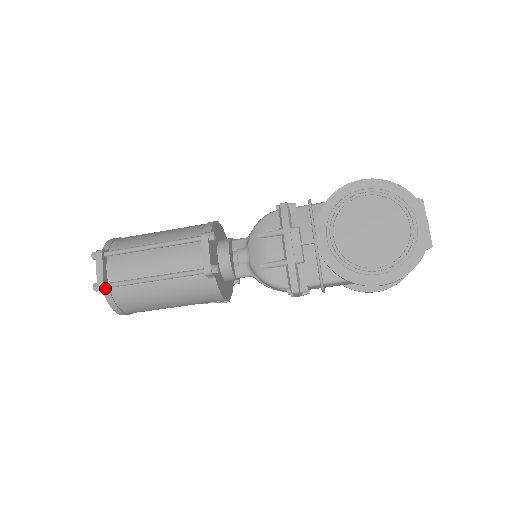
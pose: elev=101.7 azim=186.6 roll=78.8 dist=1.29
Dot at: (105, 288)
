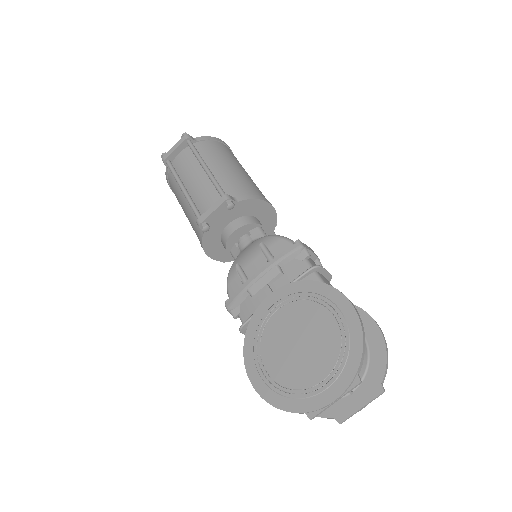
Dot at: (165, 162)
